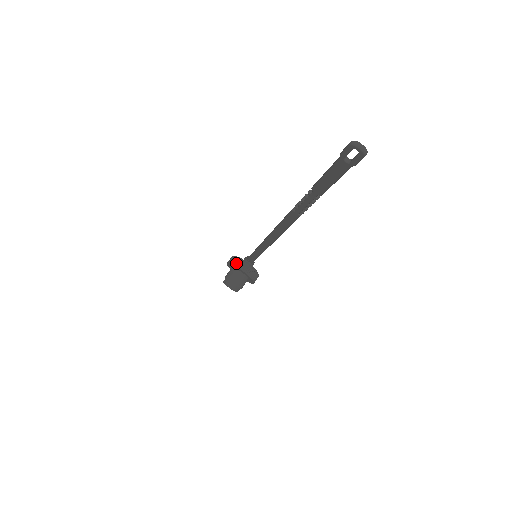
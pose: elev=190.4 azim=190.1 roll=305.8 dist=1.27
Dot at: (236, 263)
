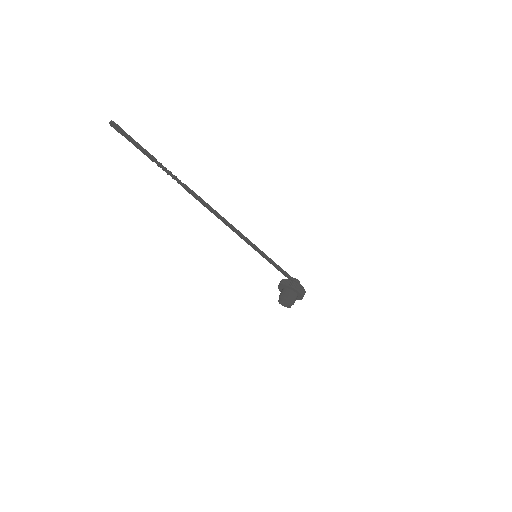
Dot at: occluded
